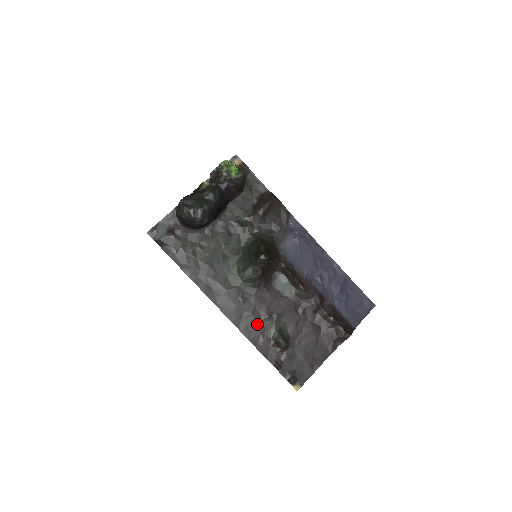
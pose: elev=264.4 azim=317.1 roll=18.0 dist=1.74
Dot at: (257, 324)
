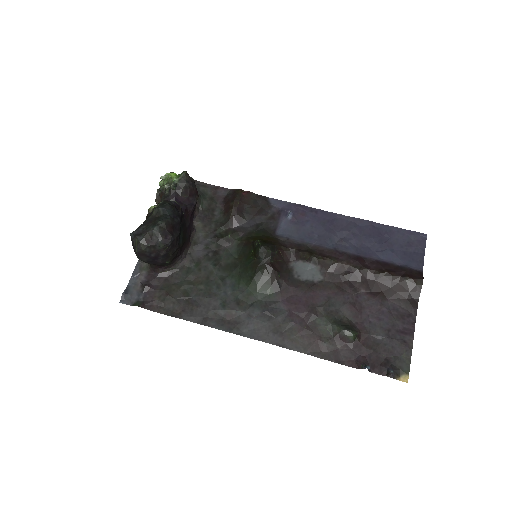
Dot at: (305, 330)
